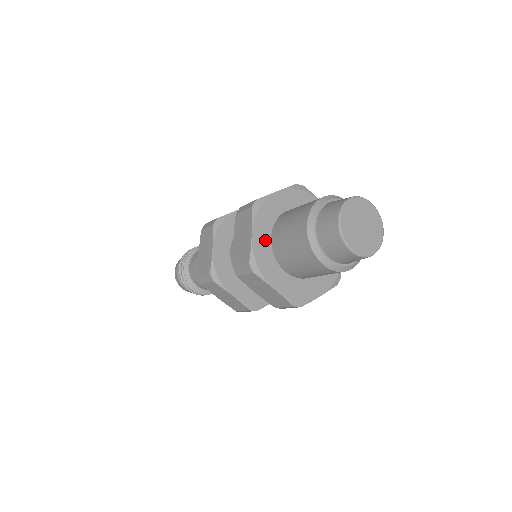
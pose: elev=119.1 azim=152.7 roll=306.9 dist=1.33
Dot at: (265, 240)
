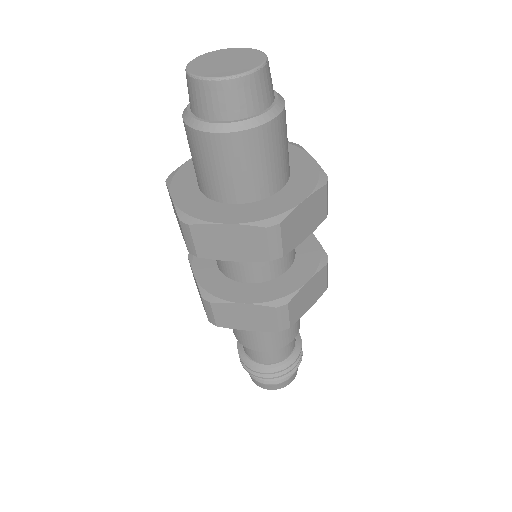
Dot at: occluded
